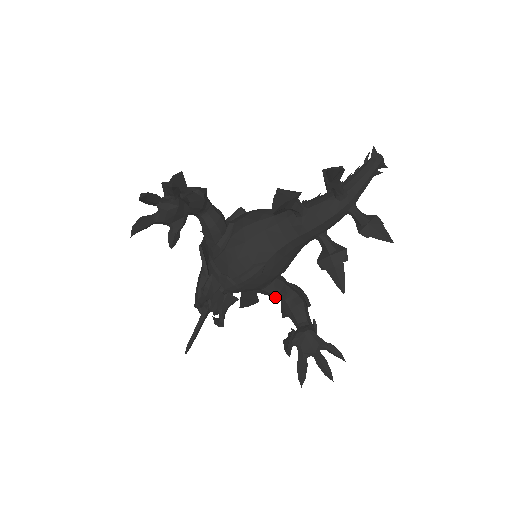
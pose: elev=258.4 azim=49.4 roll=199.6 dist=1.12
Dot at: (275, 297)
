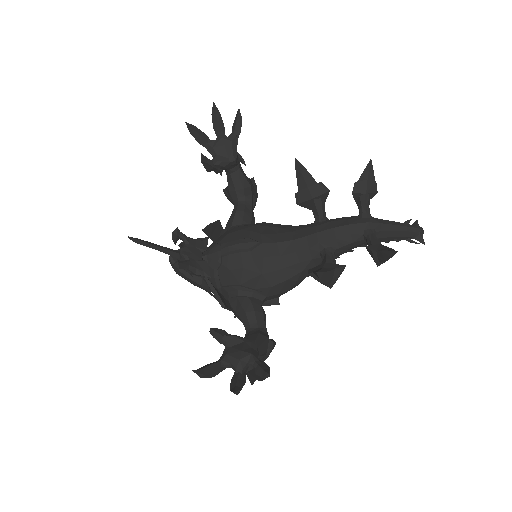
Dot at: (243, 320)
